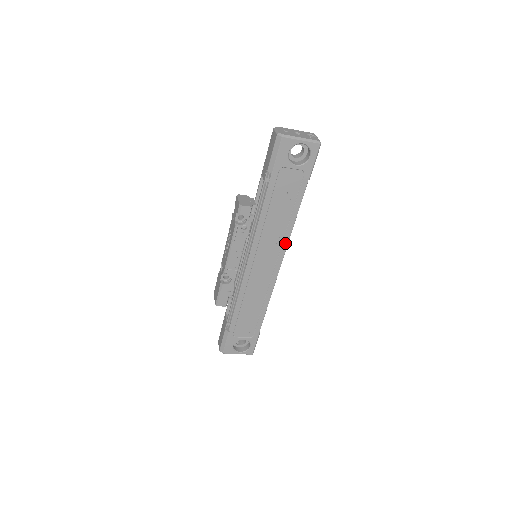
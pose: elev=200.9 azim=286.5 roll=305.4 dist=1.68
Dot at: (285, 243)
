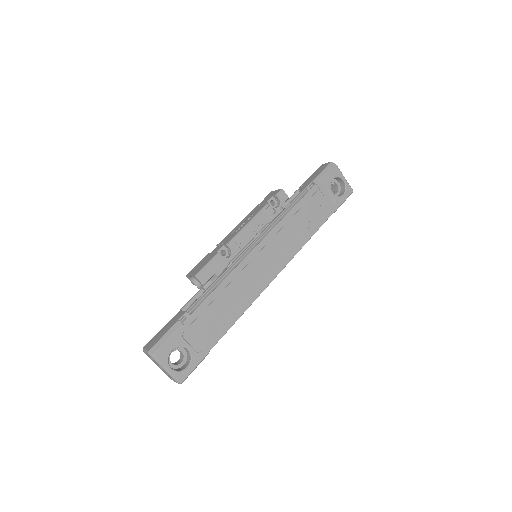
Dot at: (292, 255)
